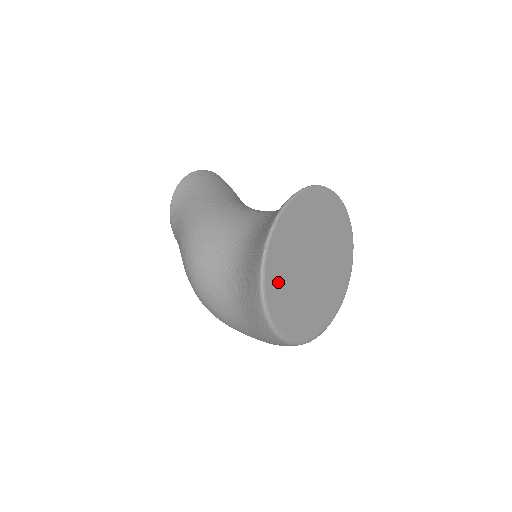
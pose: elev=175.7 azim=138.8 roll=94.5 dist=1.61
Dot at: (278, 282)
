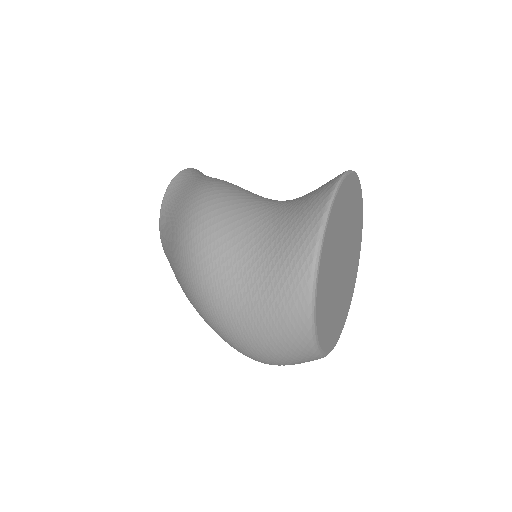
Dot at: (333, 227)
